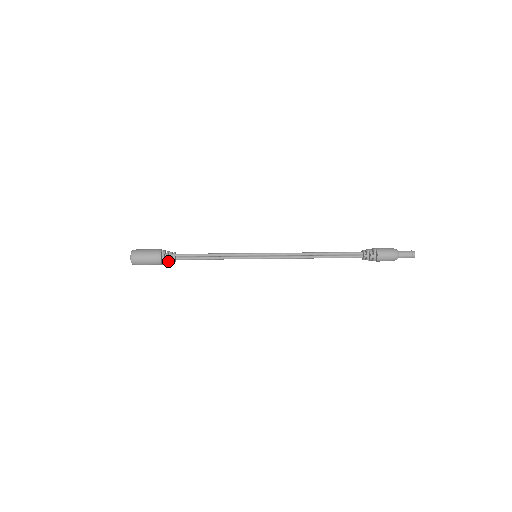
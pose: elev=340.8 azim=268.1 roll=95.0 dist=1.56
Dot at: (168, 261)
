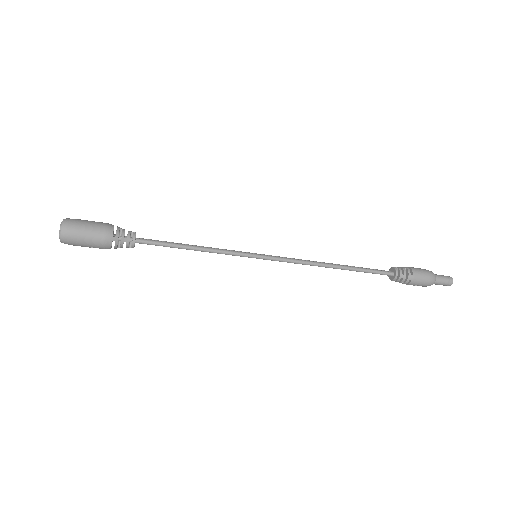
Dot at: (124, 233)
